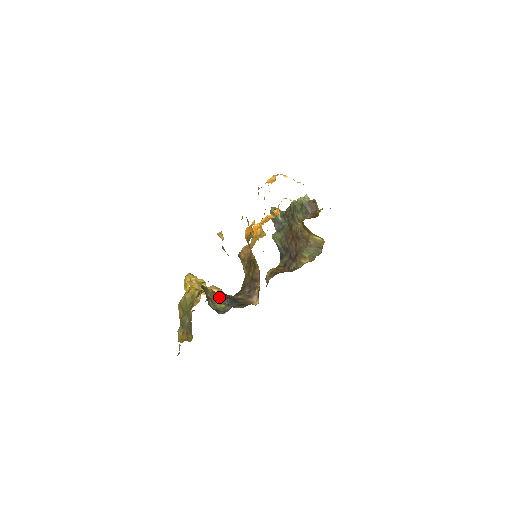
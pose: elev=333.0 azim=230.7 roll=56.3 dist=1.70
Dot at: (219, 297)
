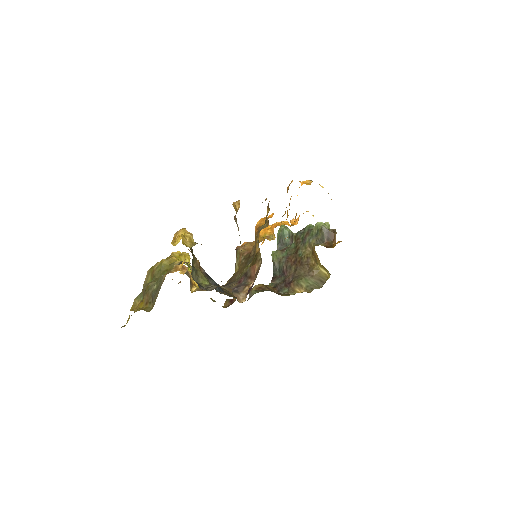
Dot at: (204, 274)
